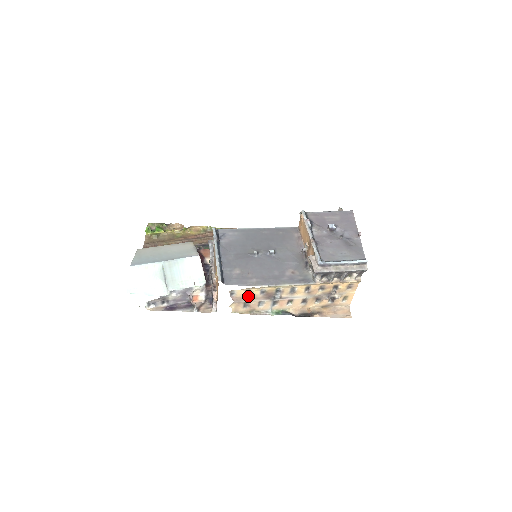
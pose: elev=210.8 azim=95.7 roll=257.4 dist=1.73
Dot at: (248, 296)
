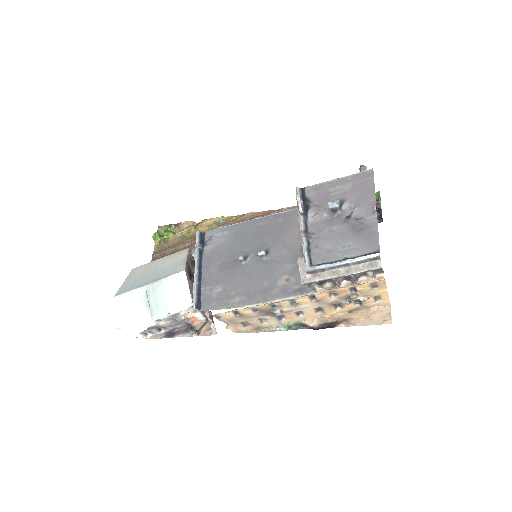
Dot at: (240, 316)
